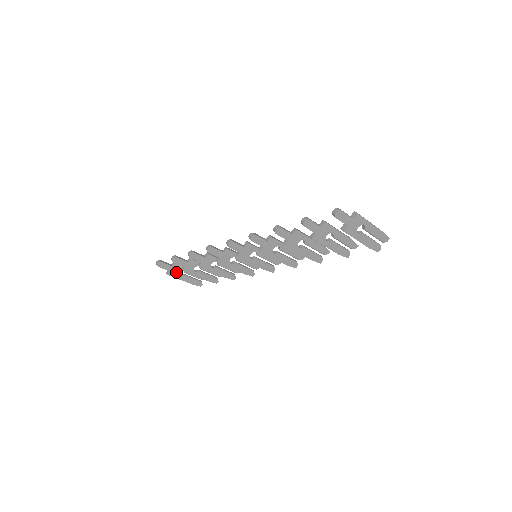
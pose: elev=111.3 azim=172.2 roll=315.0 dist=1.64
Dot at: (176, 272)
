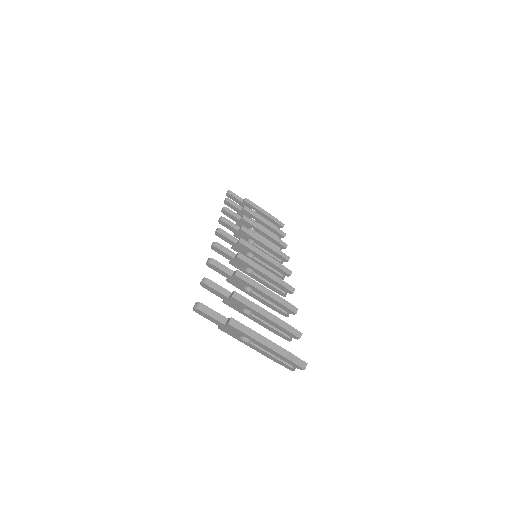
Dot at: occluded
